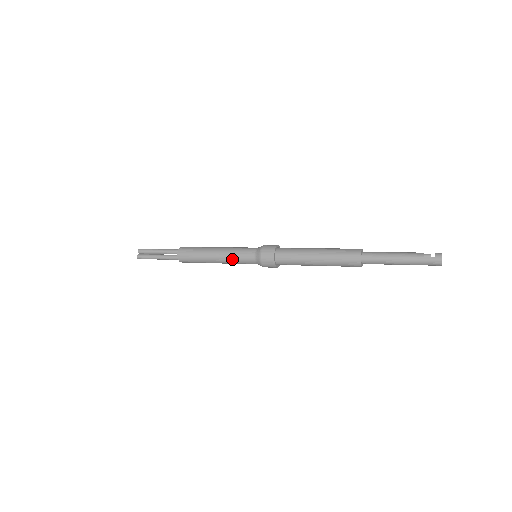
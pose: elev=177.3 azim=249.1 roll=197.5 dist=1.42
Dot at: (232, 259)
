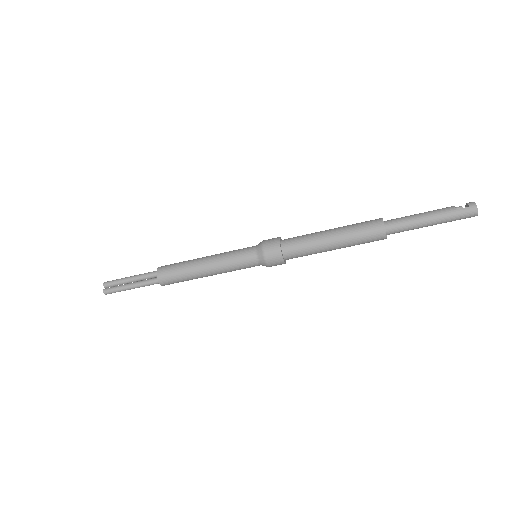
Dot at: (228, 265)
